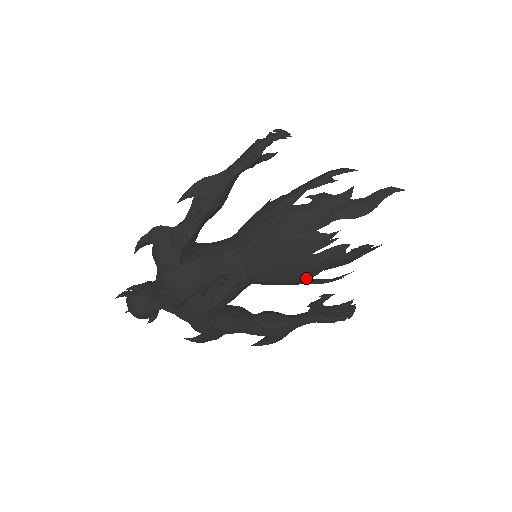
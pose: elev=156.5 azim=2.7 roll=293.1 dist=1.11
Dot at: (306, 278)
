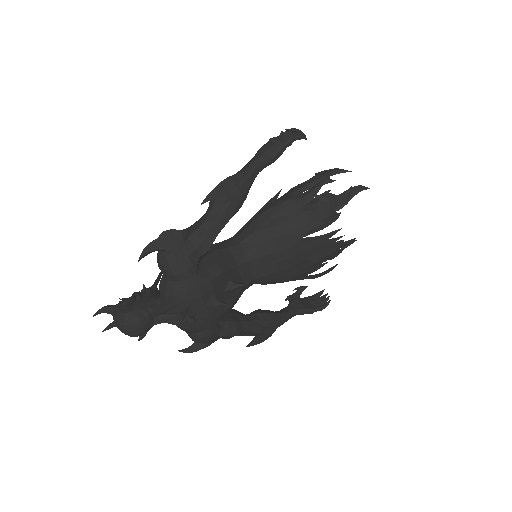
Dot at: (305, 275)
